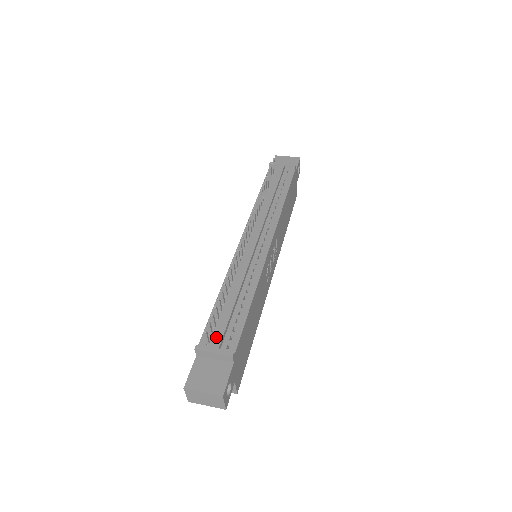
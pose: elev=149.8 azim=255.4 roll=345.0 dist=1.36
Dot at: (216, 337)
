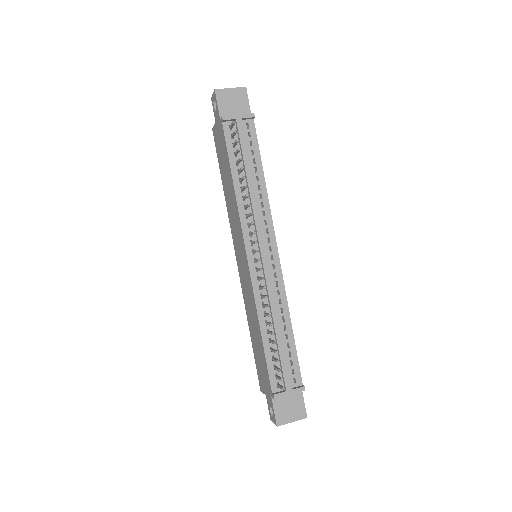
Dot at: (285, 381)
